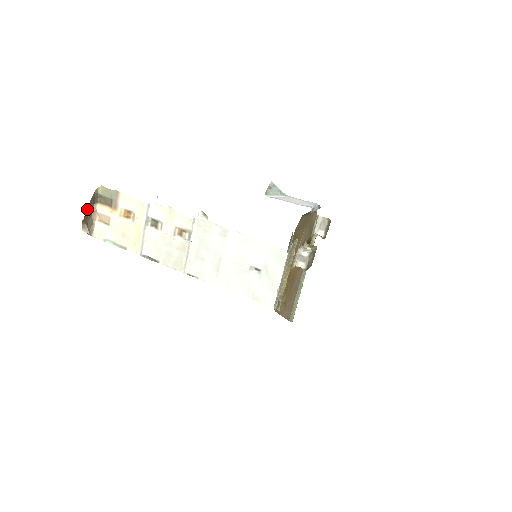
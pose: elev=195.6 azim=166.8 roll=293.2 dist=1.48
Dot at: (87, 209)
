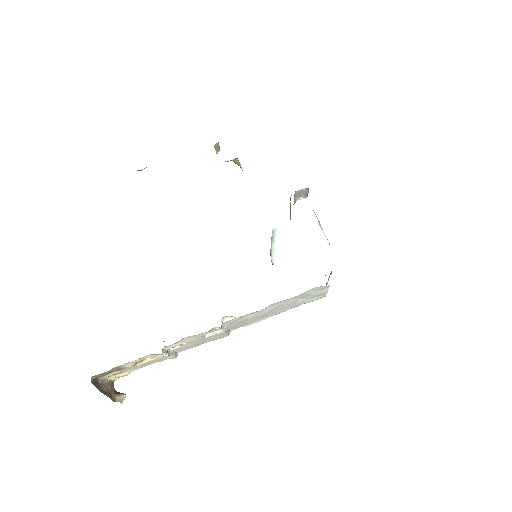
Dot at: (103, 393)
